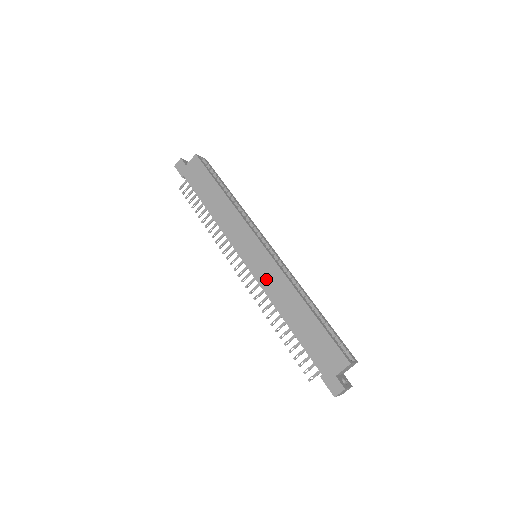
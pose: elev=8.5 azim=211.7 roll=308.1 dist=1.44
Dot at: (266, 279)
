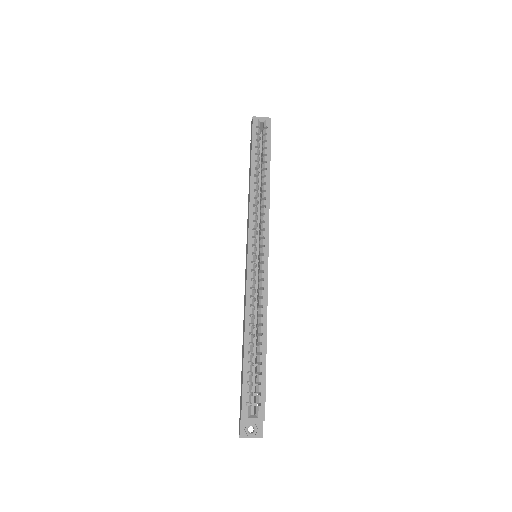
Dot at: (245, 288)
